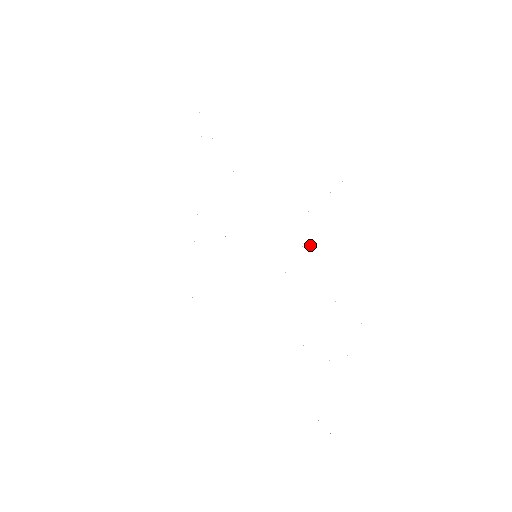
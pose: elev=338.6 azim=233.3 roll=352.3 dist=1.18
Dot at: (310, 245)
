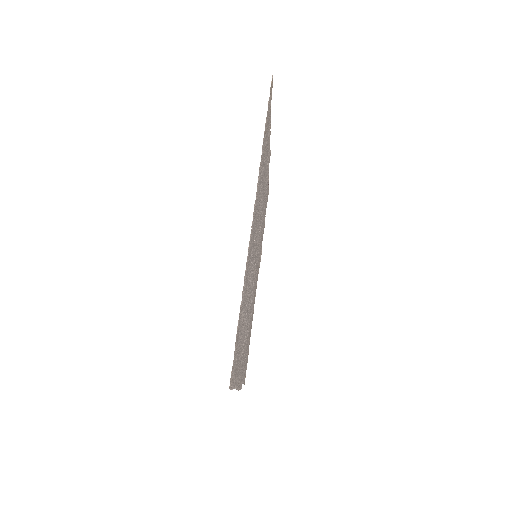
Dot at: occluded
